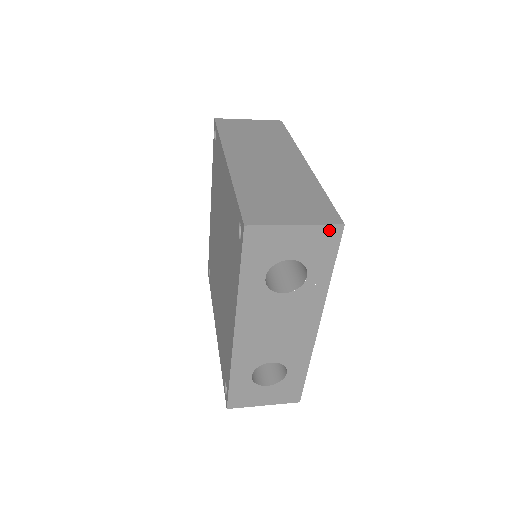
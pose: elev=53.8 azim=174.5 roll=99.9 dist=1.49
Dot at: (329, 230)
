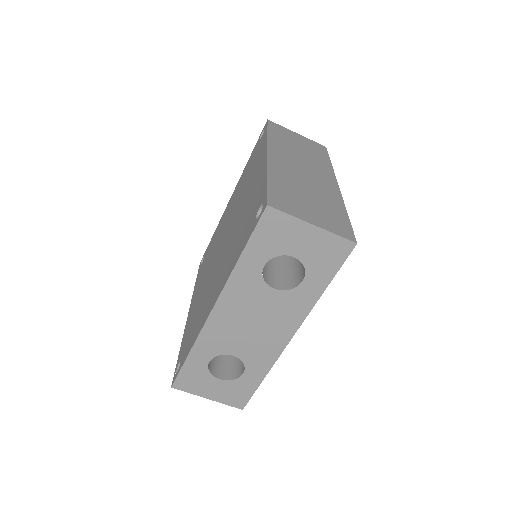
Dot at: (341, 243)
